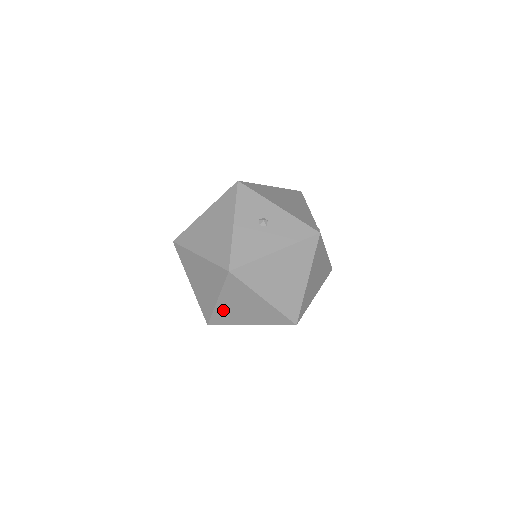
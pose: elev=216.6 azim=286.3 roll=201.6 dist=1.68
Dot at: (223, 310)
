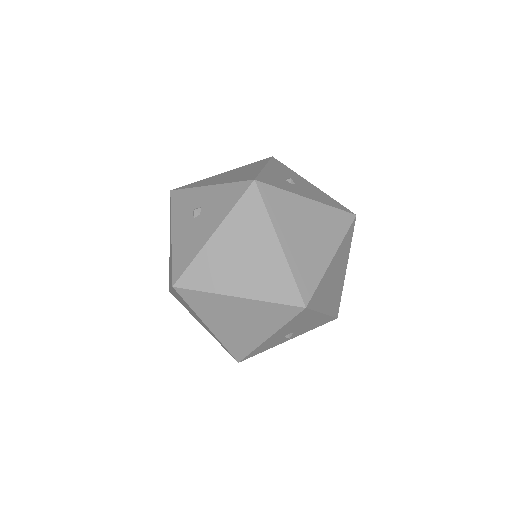
Dot at: (226, 336)
